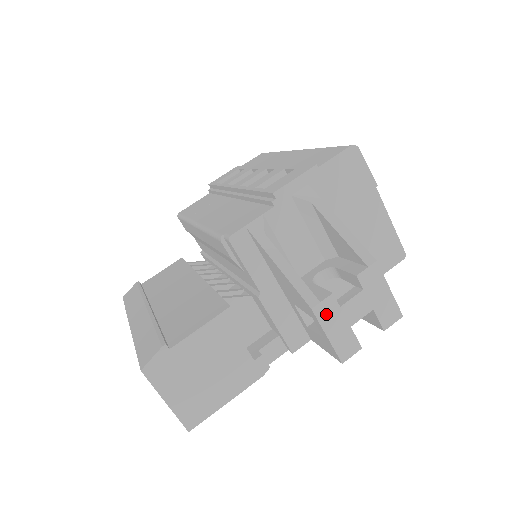
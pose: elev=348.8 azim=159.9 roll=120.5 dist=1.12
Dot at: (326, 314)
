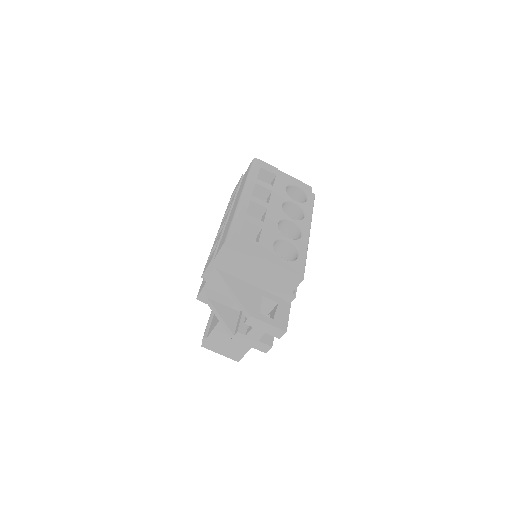
Dot at: (241, 339)
